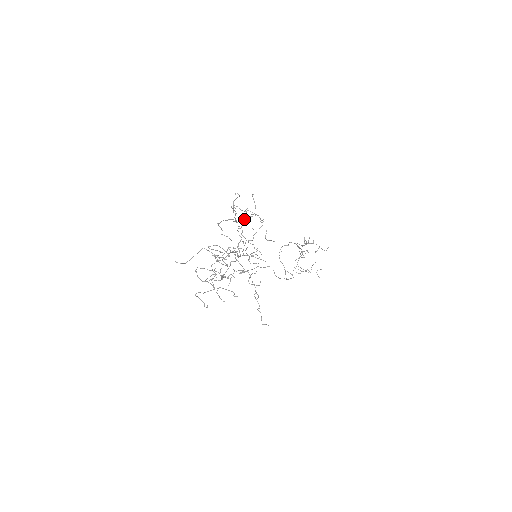
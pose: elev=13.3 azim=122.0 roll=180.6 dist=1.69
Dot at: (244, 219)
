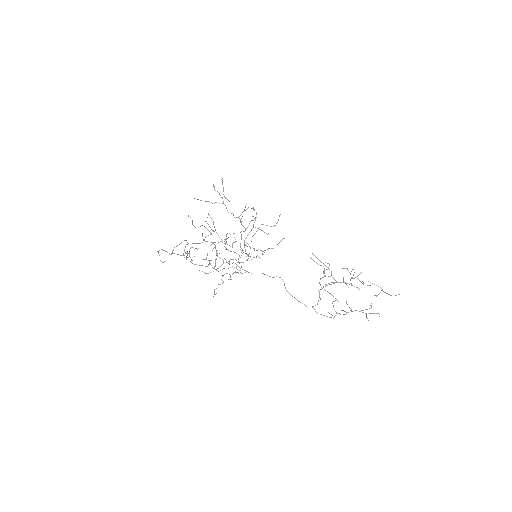
Dot at: (250, 221)
